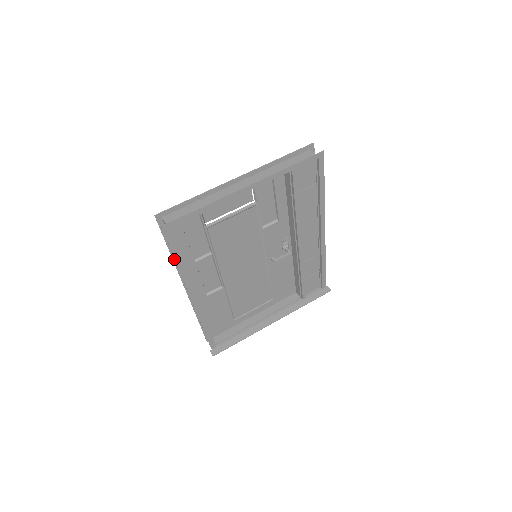
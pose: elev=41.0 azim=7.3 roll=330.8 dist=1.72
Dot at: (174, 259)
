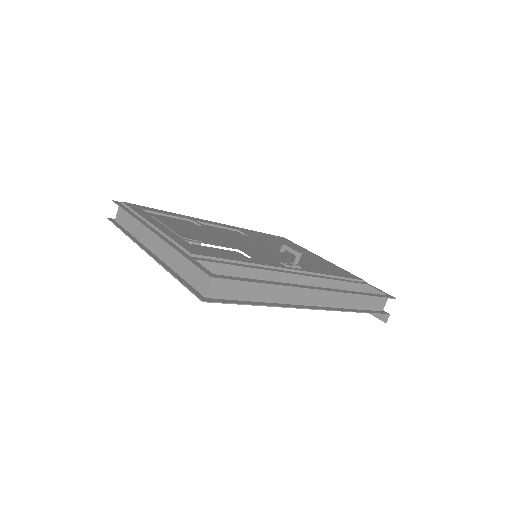
Dot at: occluded
